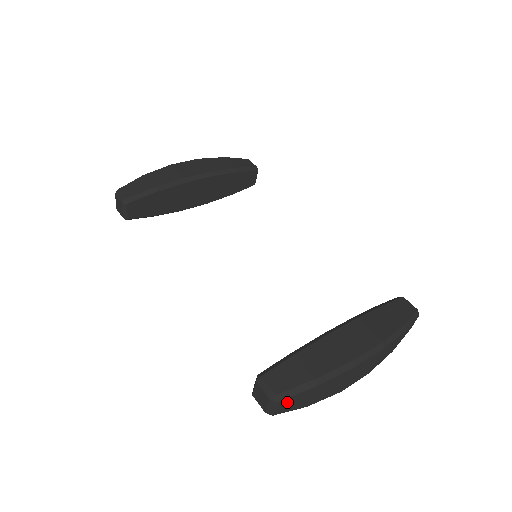
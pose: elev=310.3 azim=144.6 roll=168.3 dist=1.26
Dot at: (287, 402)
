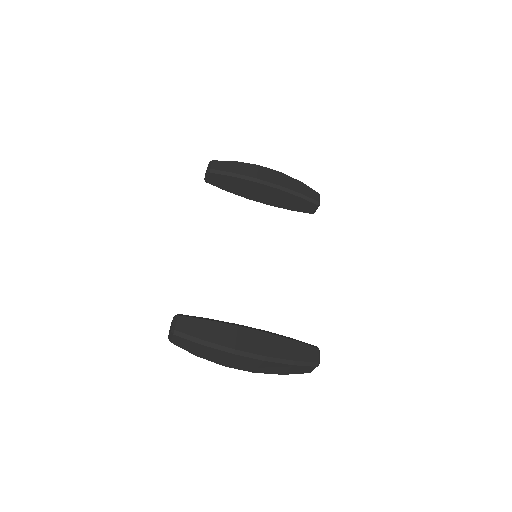
Dot at: (180, 340)
